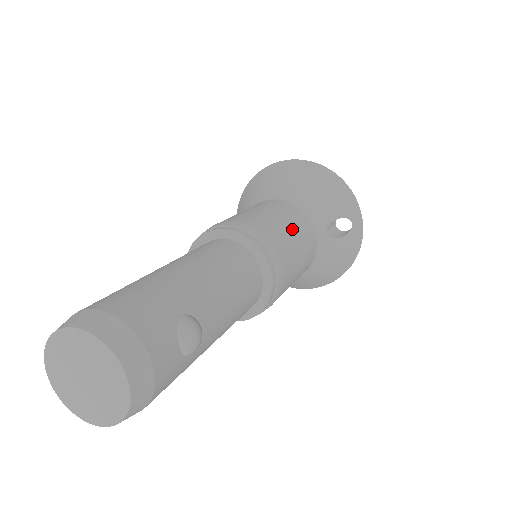
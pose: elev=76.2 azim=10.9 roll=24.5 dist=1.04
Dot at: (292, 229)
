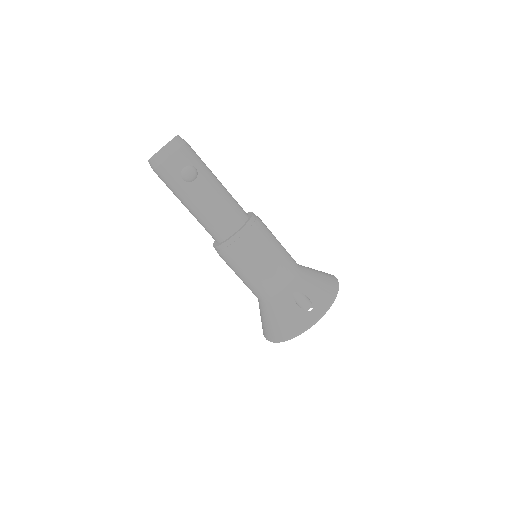
Dot at: (276, 254)
